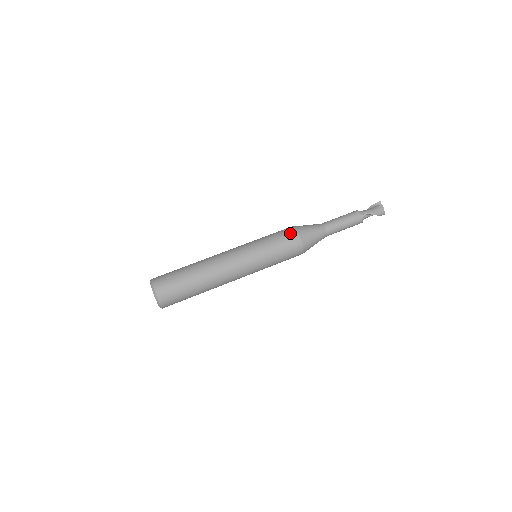
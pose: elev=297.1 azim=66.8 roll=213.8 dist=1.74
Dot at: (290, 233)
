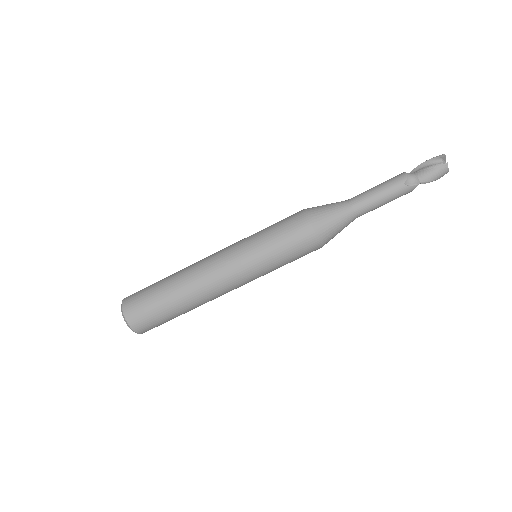
Dot at: (304, 235)
